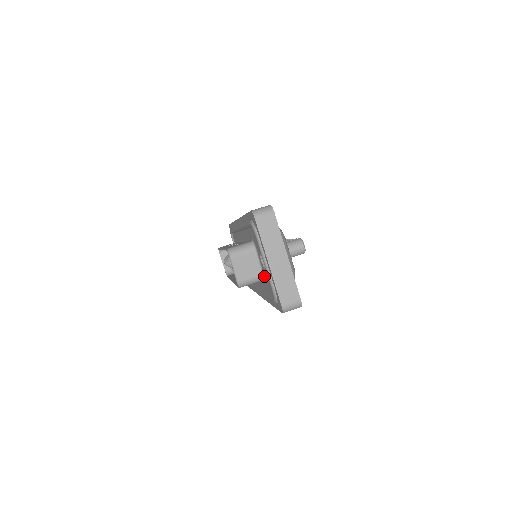
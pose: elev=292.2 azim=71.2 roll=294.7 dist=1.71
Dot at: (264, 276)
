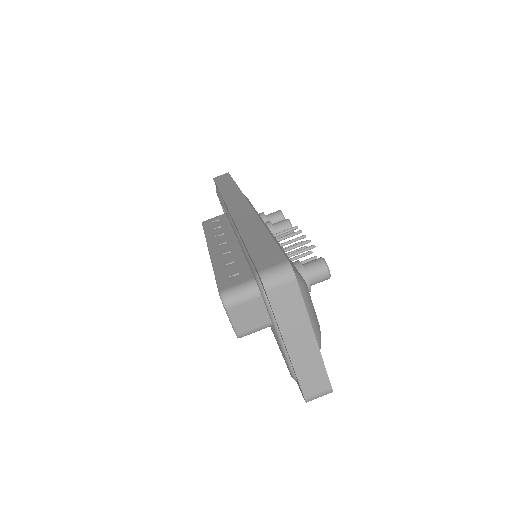
Dot at: occluded
